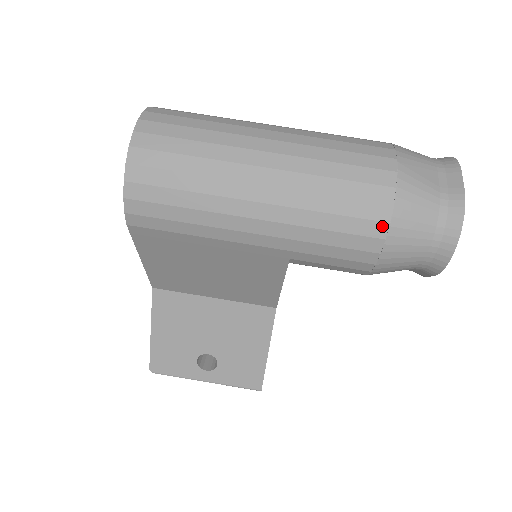
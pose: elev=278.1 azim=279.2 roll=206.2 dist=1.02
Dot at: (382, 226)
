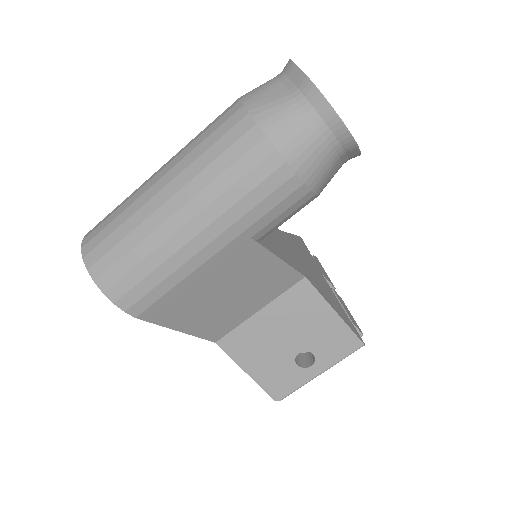
Dot at: (274, 156)
